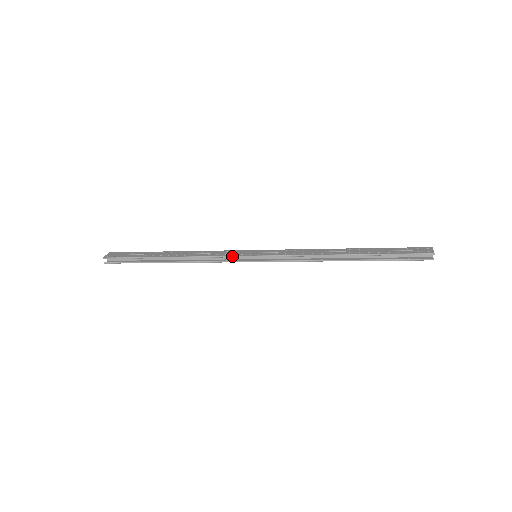
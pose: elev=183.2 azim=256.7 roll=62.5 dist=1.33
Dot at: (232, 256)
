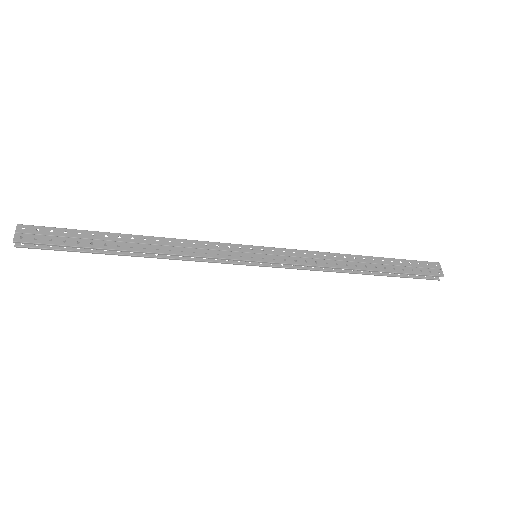
Dot at: (229, 259)
